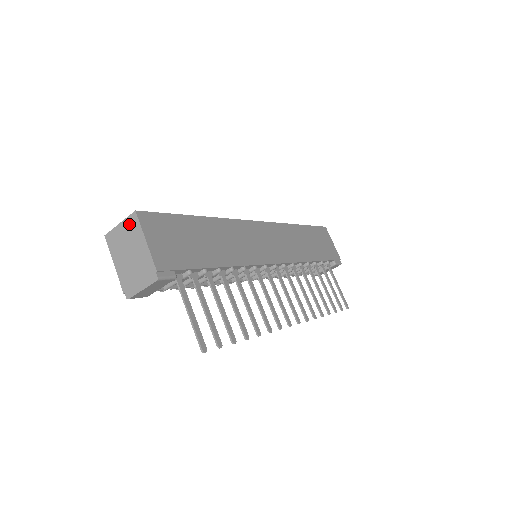
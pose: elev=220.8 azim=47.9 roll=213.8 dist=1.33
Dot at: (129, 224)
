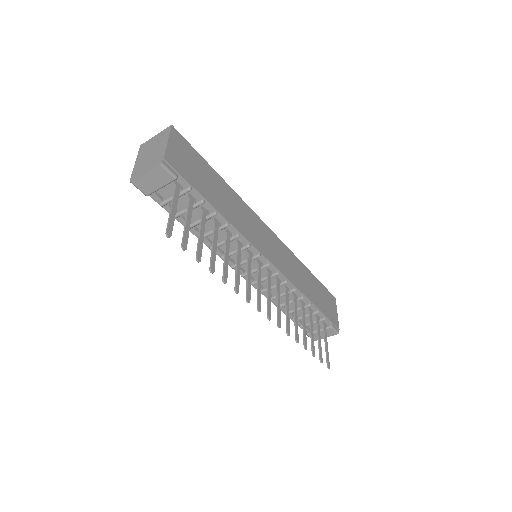
Dot at: (162, 134)
